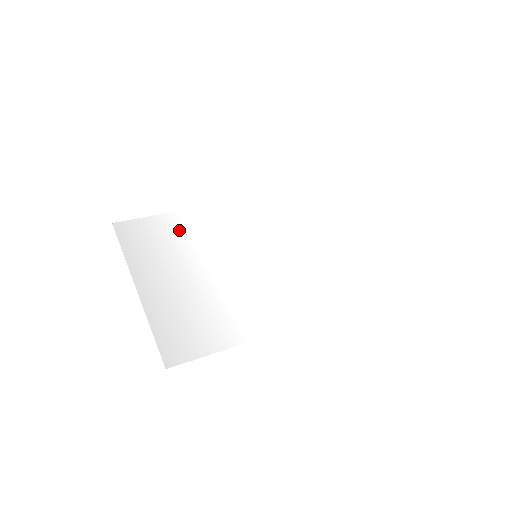
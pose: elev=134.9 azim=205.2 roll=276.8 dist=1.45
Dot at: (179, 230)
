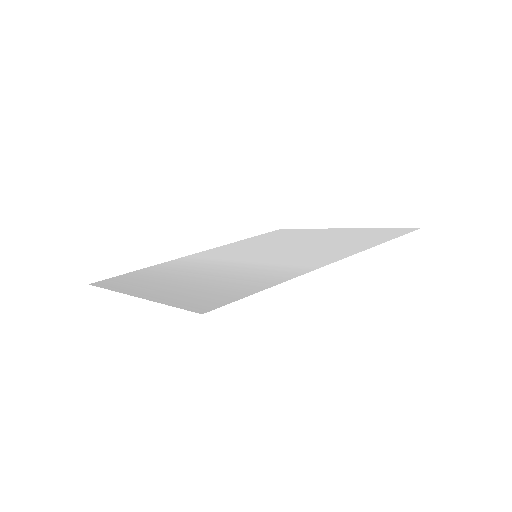
Dot at: (165, 269)
